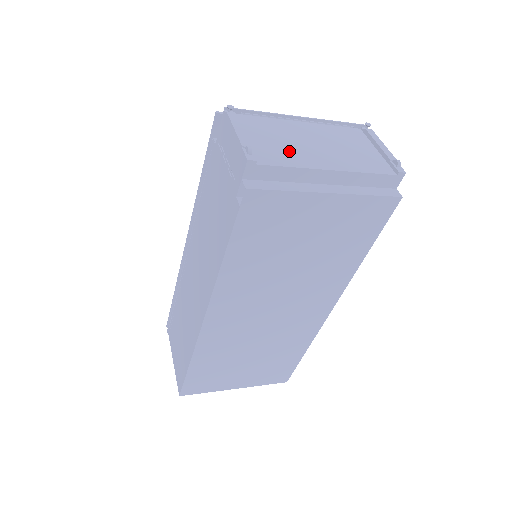
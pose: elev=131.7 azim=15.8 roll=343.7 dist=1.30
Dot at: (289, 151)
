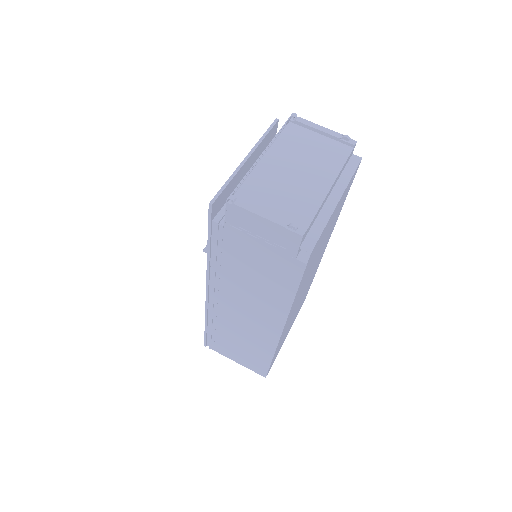
Dot at: (298, 197)
